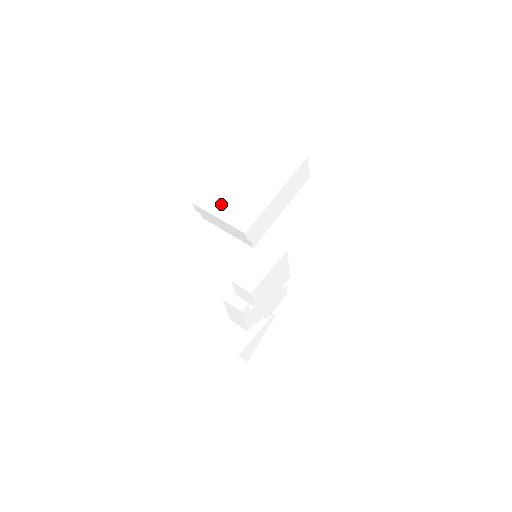
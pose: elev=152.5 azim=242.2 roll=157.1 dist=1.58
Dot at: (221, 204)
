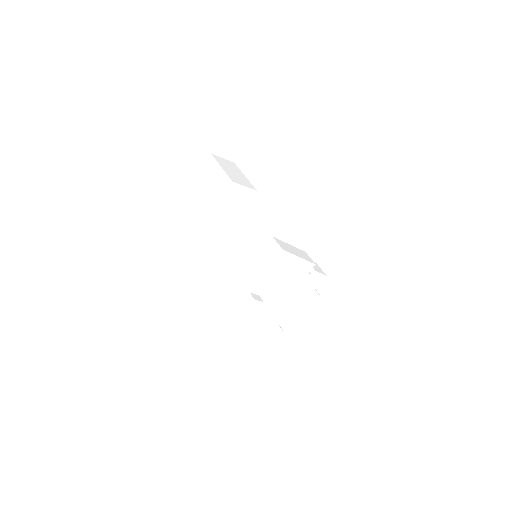
Dot at: (183, 231)
